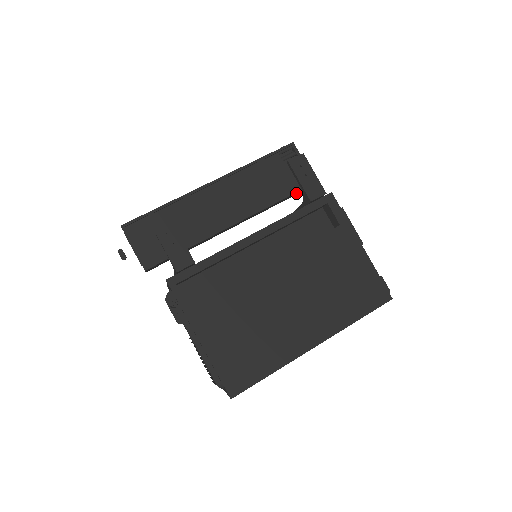
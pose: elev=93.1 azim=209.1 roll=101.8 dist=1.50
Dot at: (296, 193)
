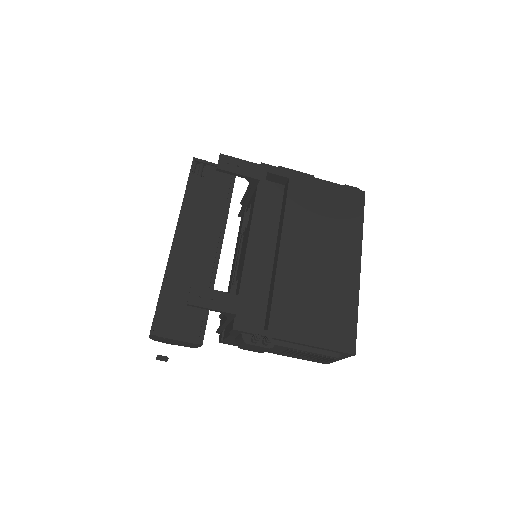
Dot at: occluded
